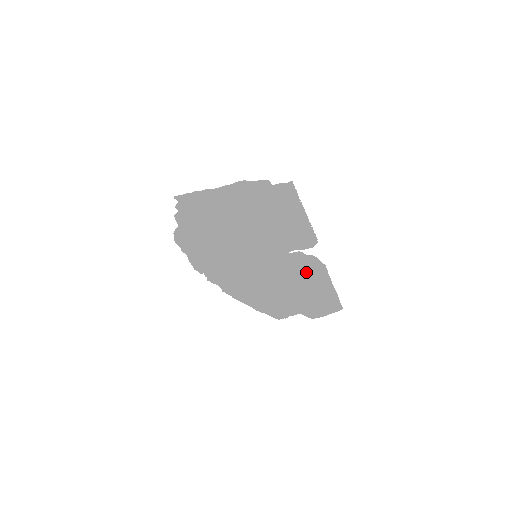
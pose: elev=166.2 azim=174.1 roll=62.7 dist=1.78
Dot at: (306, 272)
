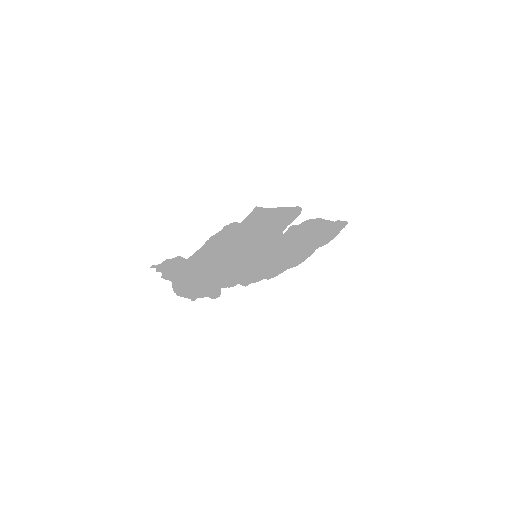
Dot at: (306, 234)
